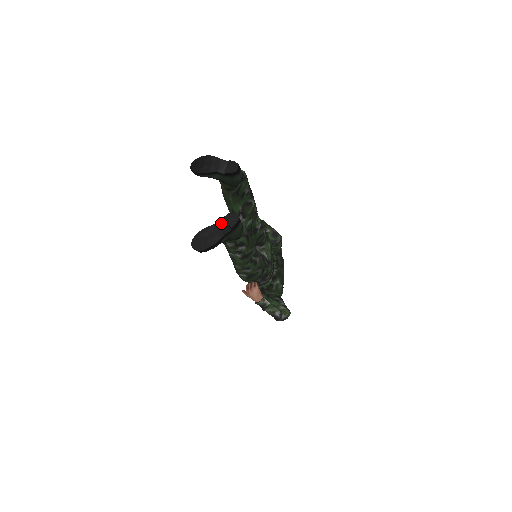
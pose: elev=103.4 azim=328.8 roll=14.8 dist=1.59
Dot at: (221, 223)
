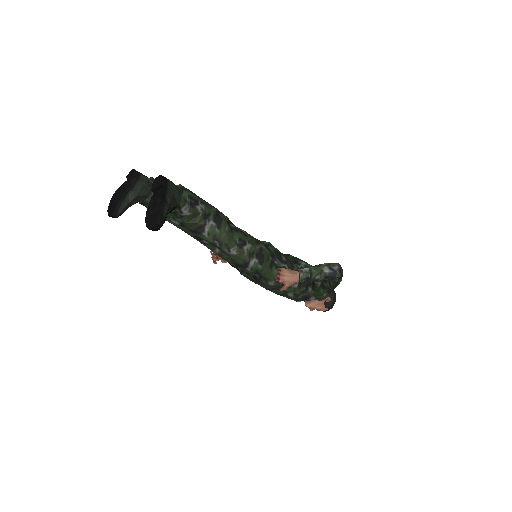
Dot at: (154, 194)
